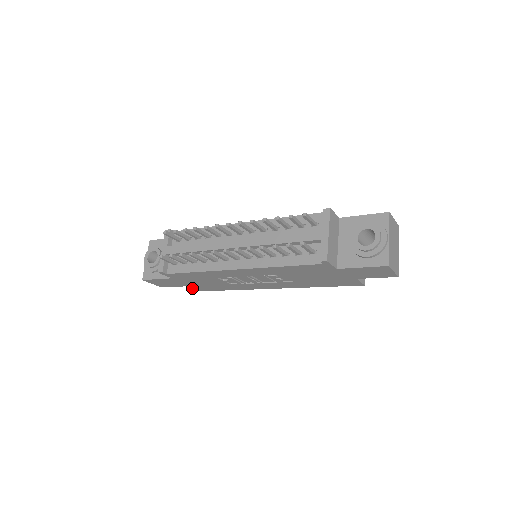
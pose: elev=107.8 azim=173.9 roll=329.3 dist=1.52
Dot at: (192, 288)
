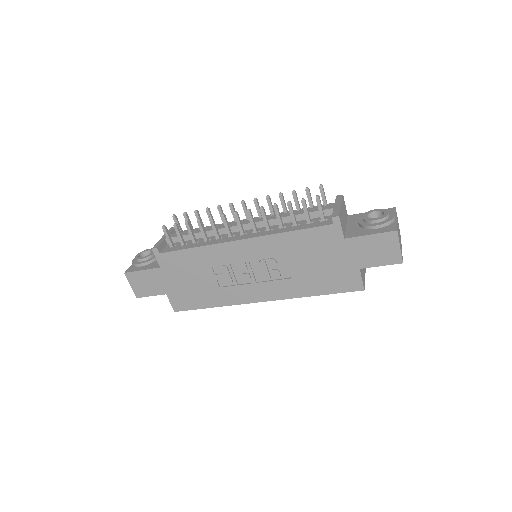
Dot at: (171, 301)
